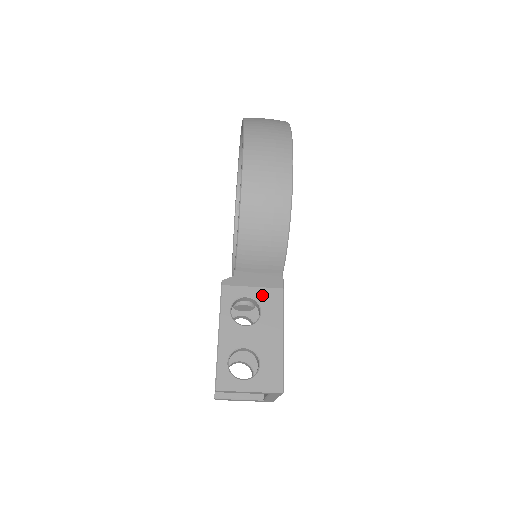
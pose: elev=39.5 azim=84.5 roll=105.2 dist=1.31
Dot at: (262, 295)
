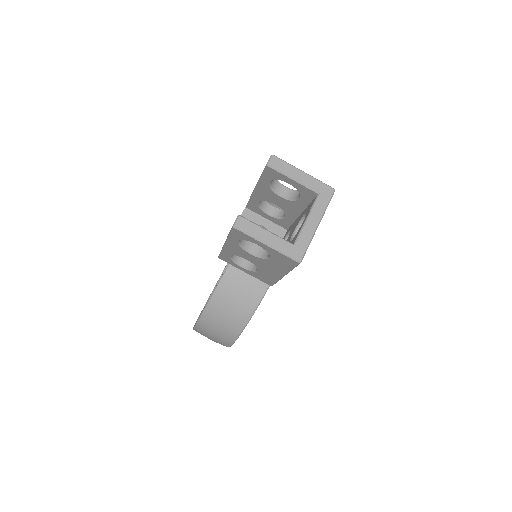
Dot at: occluded
